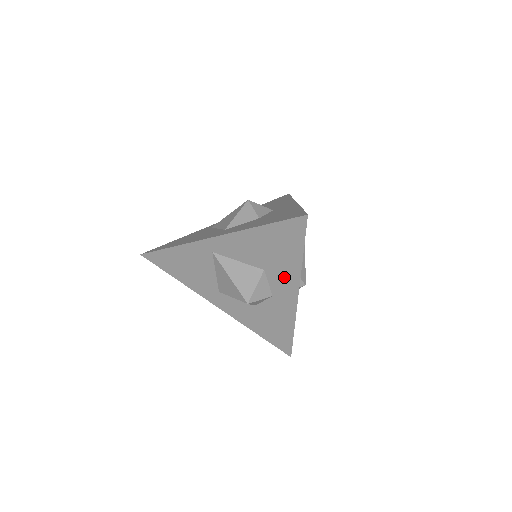
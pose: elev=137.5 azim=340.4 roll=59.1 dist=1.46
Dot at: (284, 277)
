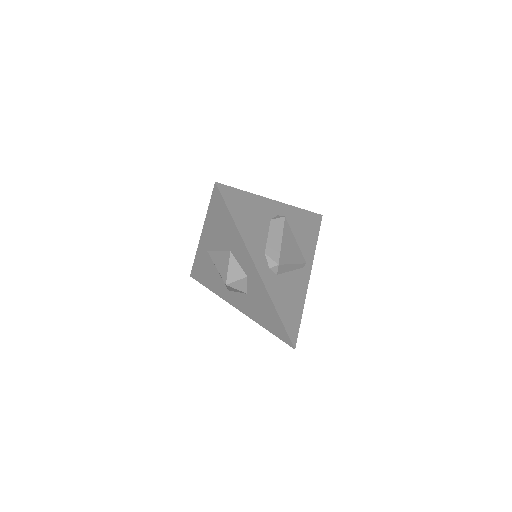
Dot at: (240, 252)
